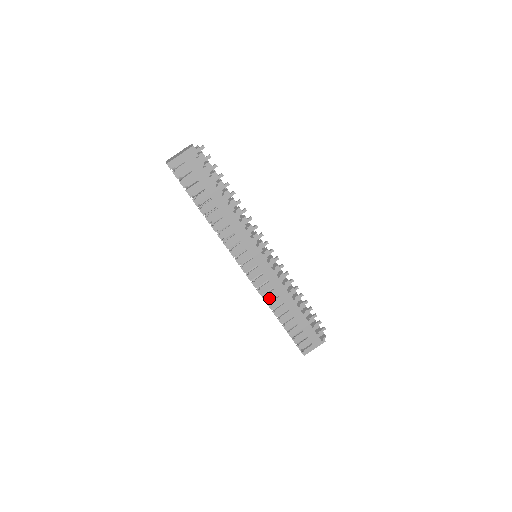
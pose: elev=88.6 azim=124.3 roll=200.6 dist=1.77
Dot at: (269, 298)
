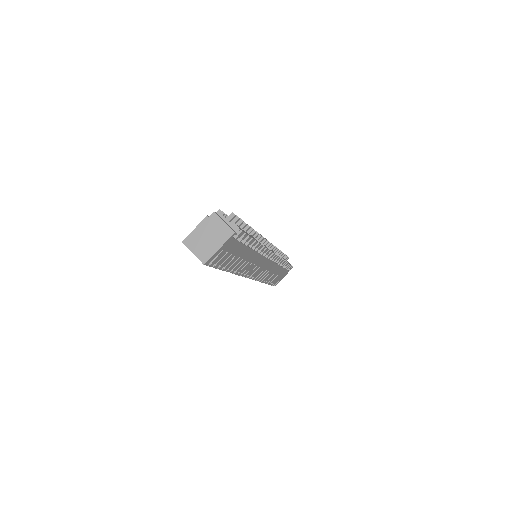
Dot at: (263, 278)
